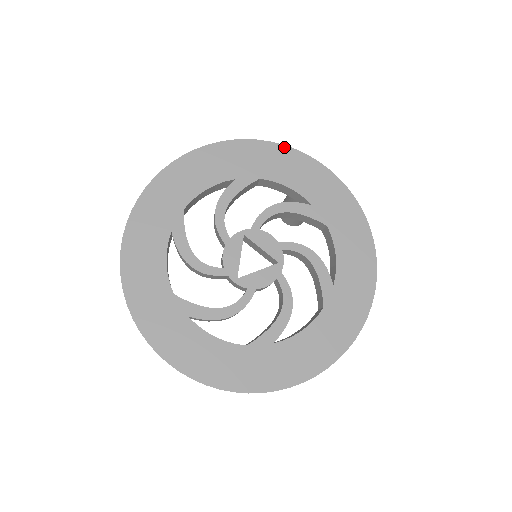
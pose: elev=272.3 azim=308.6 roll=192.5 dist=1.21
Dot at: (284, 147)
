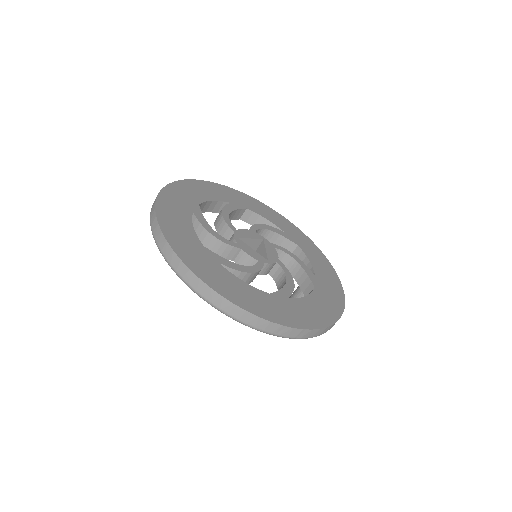
Dot at: (325, 257)
